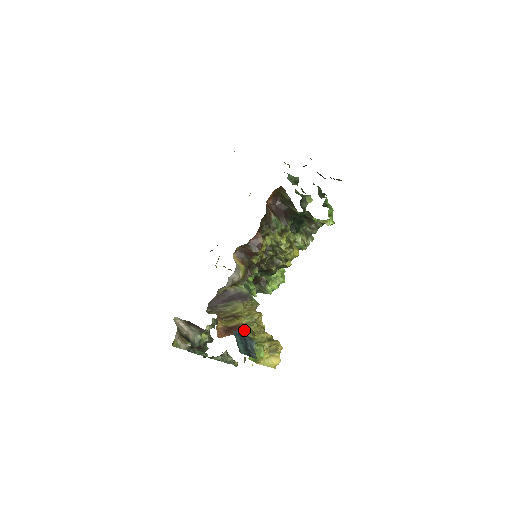
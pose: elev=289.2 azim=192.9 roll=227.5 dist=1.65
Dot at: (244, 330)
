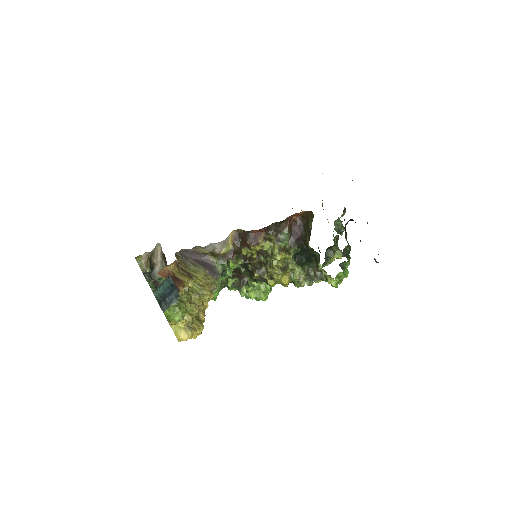
Dot at: (182, 288)
